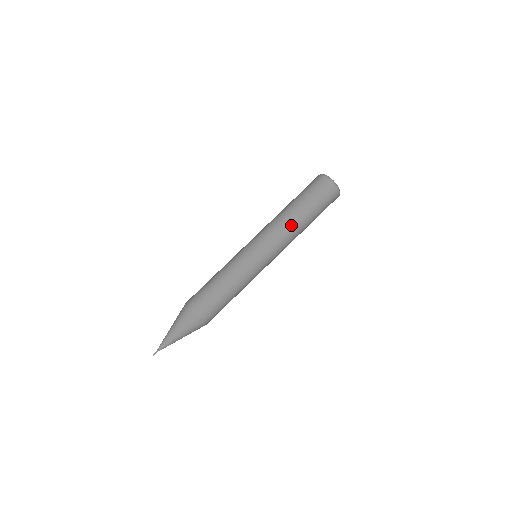
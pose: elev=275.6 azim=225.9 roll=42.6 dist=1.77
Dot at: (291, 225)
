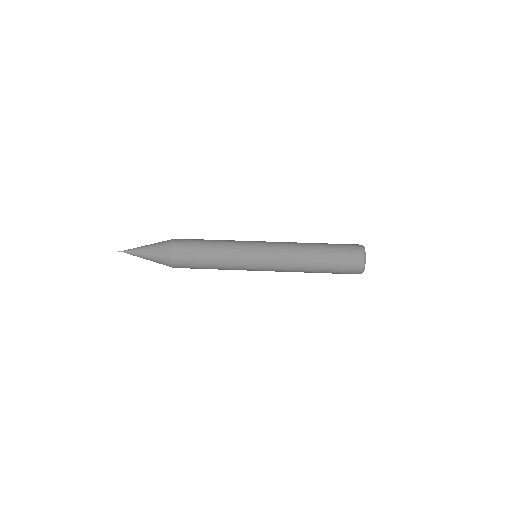
Dot at: (302, 249)
